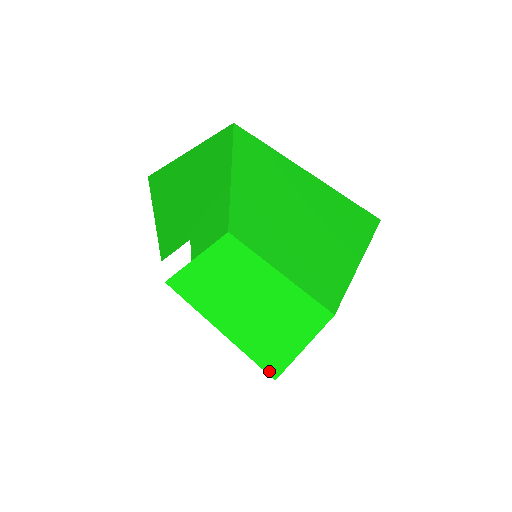
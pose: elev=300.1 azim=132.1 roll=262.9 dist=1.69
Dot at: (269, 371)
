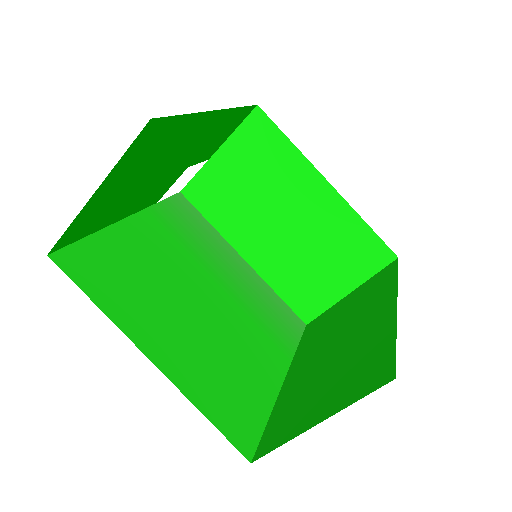
Dot at: (301, 315)
